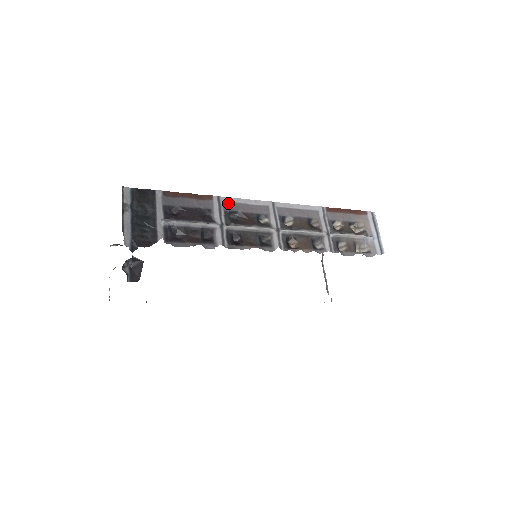
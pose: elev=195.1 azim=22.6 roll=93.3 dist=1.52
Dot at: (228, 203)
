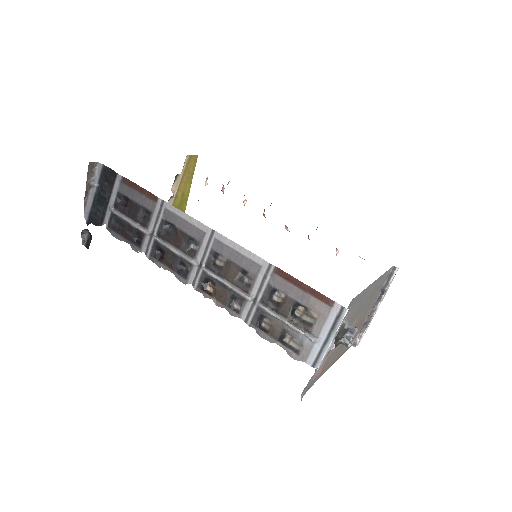
Dot at: (169, 212)
